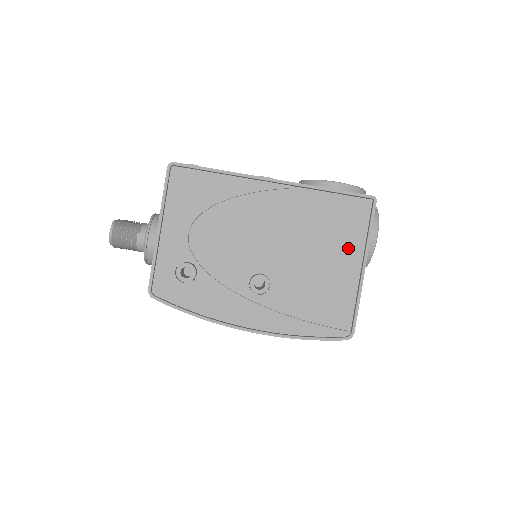
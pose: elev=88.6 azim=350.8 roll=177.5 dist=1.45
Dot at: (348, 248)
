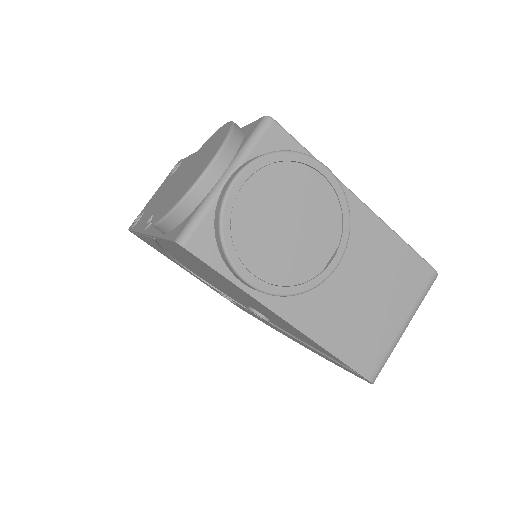
Dot at: (250, 297)
